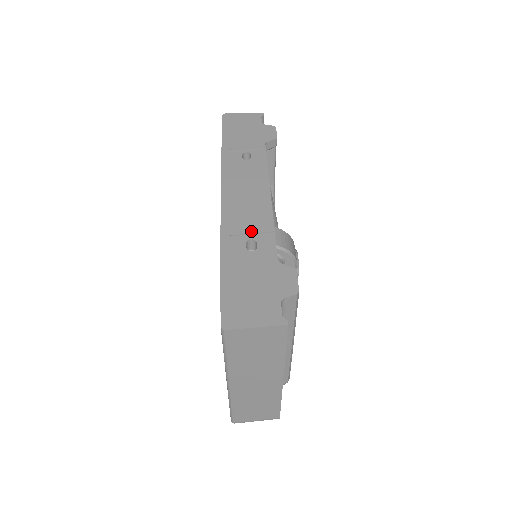
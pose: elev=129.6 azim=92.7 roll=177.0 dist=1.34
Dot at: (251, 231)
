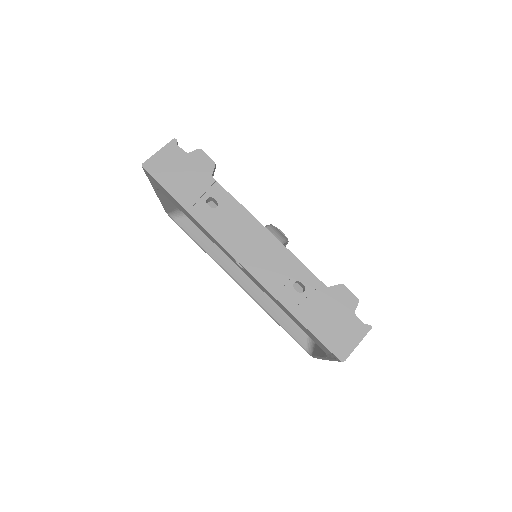
Dot at: (289, 276)
